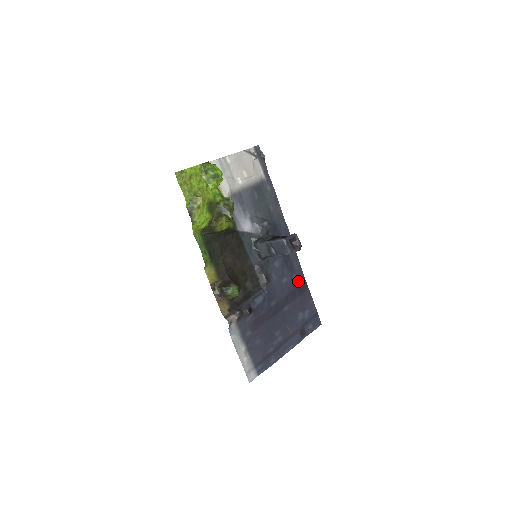
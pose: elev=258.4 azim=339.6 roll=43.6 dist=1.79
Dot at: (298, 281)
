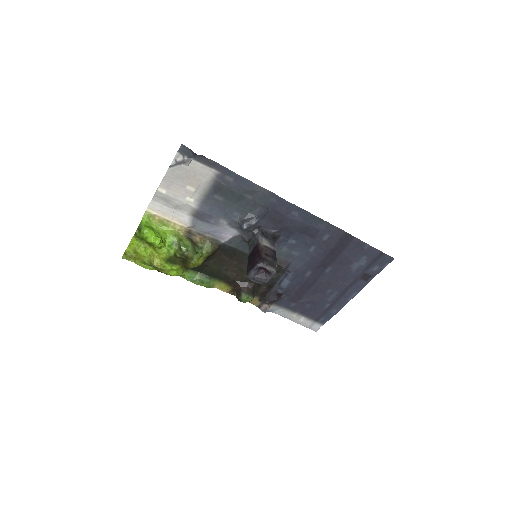
Dot at: (333, 239)
